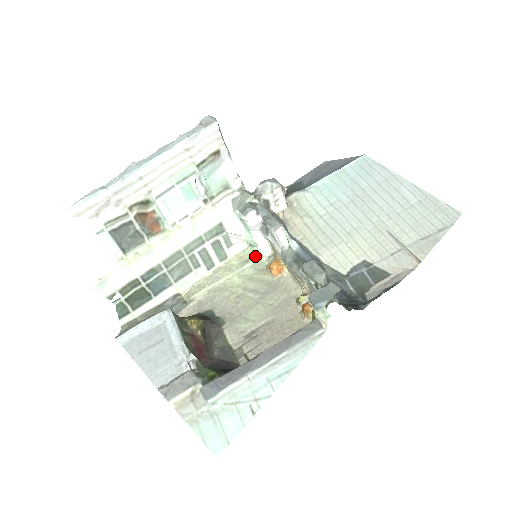
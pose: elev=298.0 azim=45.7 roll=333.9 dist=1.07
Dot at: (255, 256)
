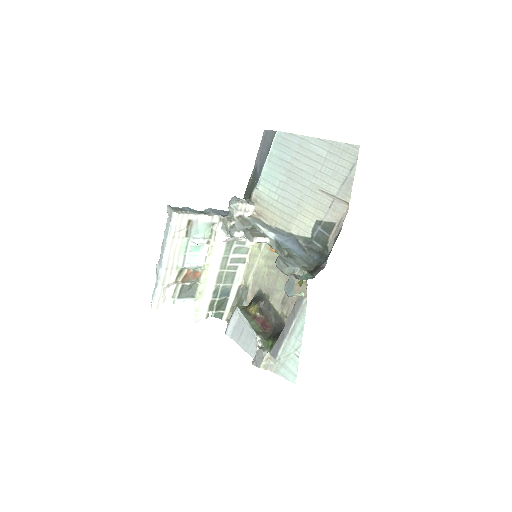
Dot at: occluded
